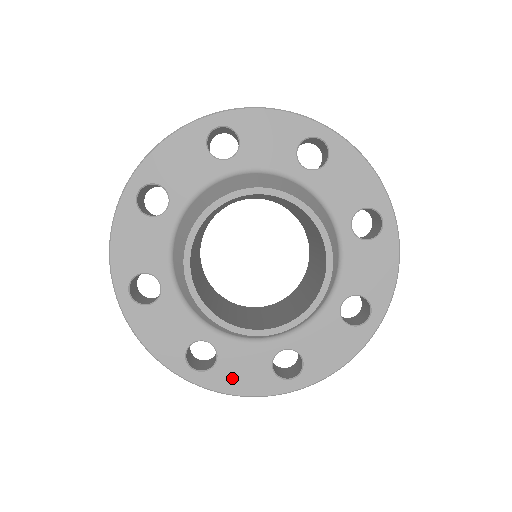
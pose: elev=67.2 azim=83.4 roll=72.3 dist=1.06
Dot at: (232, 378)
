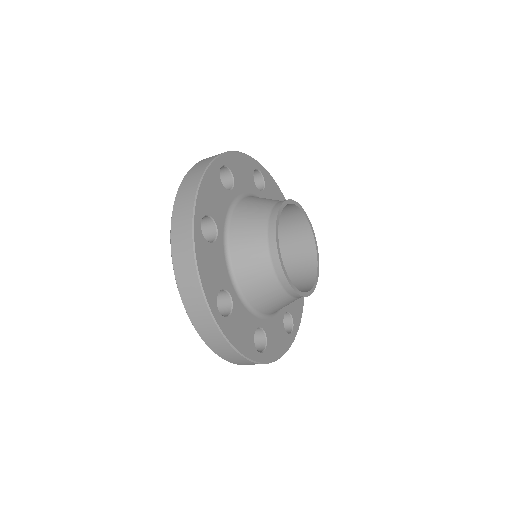
Dot at: (236, 332)
